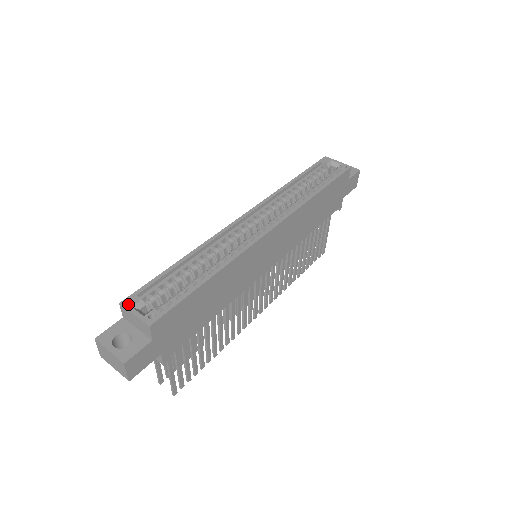
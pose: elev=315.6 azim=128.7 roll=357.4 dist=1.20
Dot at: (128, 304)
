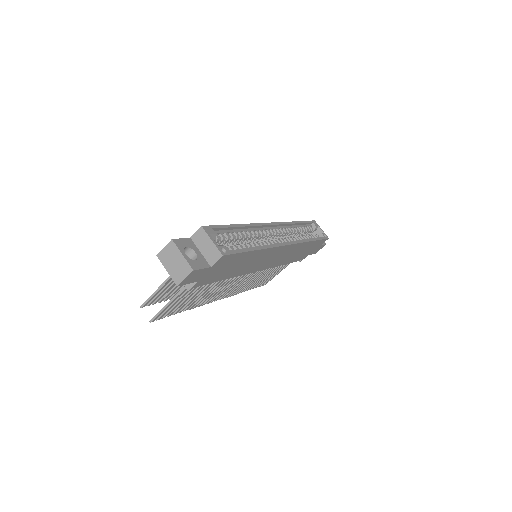
Dot at: (208, 231)
